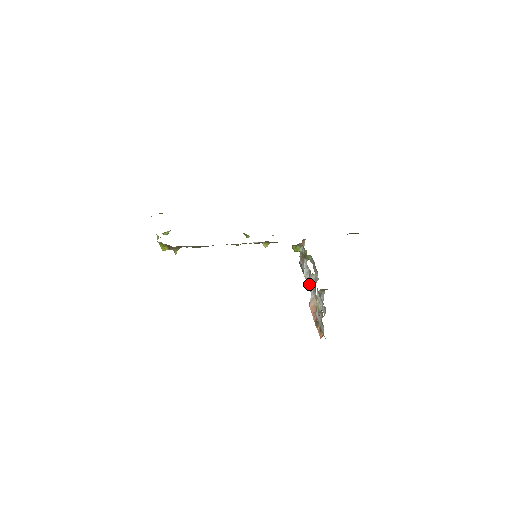
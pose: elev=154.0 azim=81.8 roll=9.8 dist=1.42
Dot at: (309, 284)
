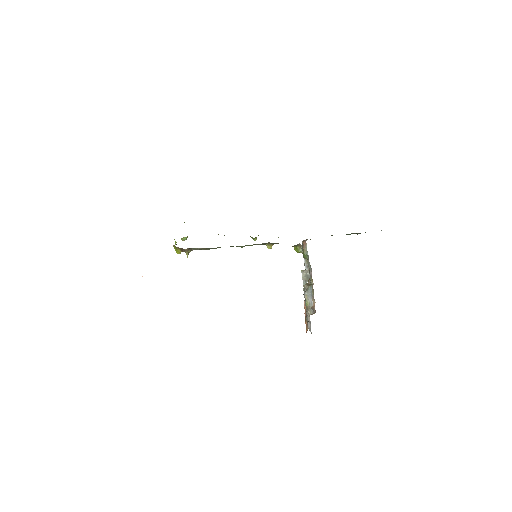
Dot at: (309, 283)
